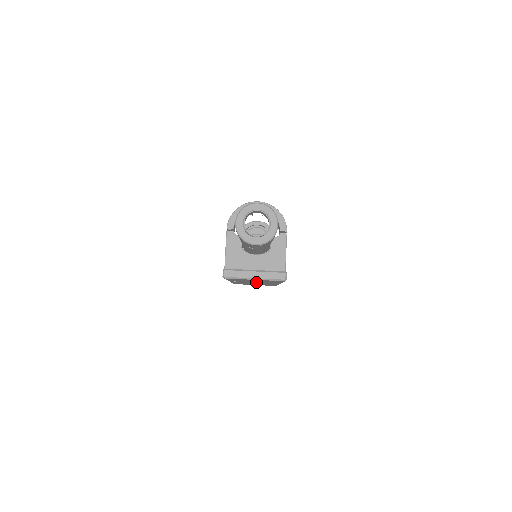
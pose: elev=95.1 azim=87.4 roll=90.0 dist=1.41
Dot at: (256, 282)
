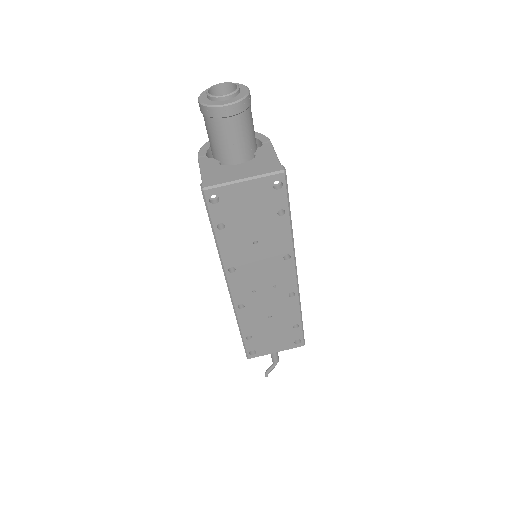
Dot at: (261, 264)
